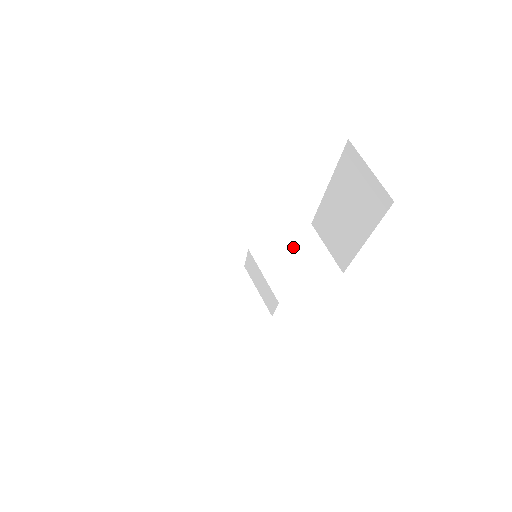
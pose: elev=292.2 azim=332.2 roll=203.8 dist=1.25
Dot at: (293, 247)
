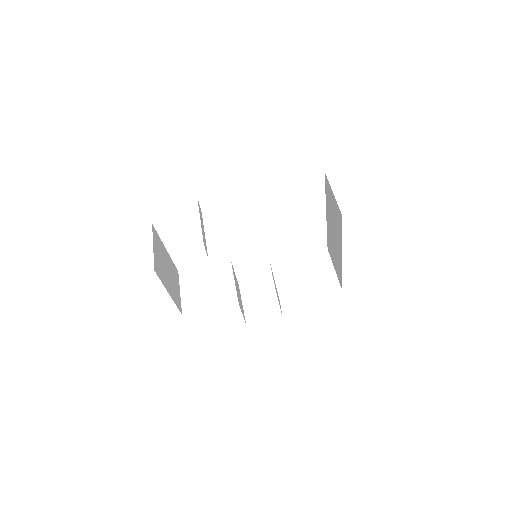
Dot at: (306, 264)
